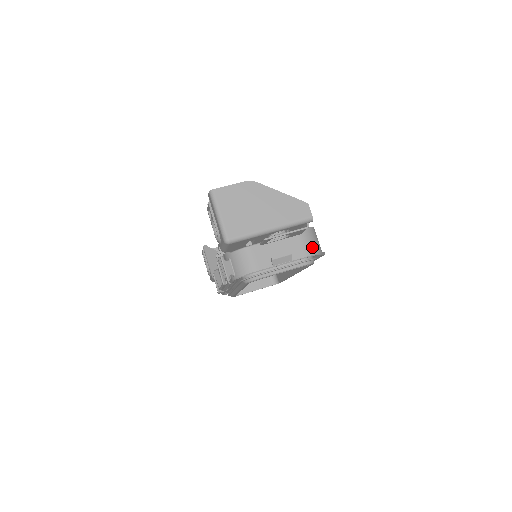
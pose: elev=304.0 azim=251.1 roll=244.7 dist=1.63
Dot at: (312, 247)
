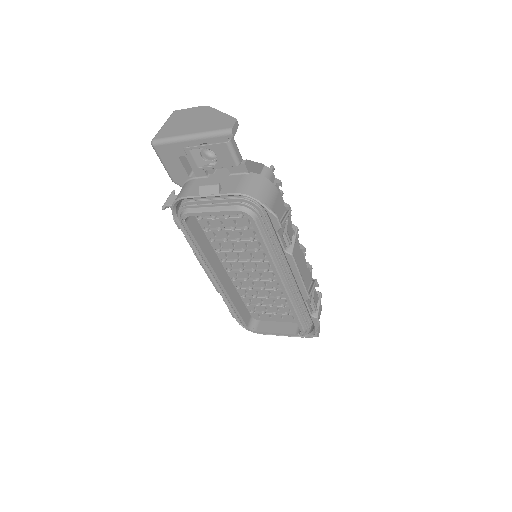
Dot at: (249, 188)
